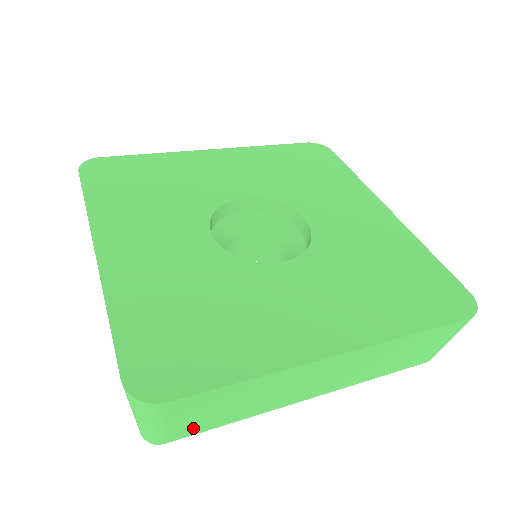
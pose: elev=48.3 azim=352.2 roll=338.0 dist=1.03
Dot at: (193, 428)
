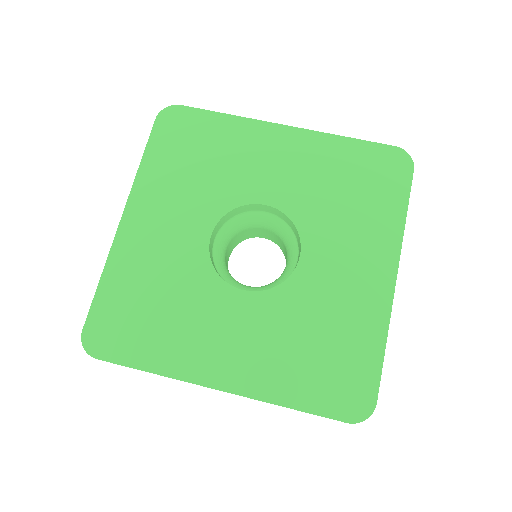
Dot at: occluded
